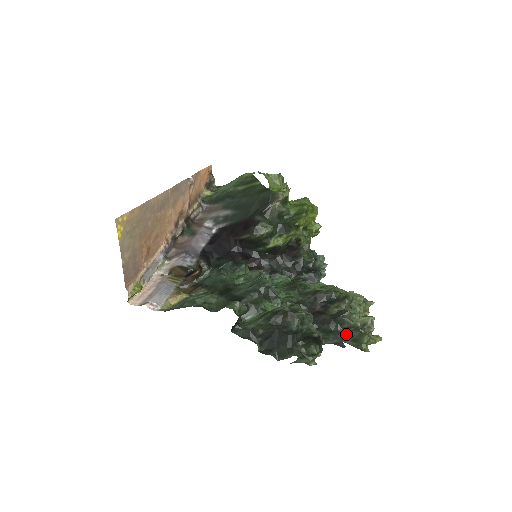
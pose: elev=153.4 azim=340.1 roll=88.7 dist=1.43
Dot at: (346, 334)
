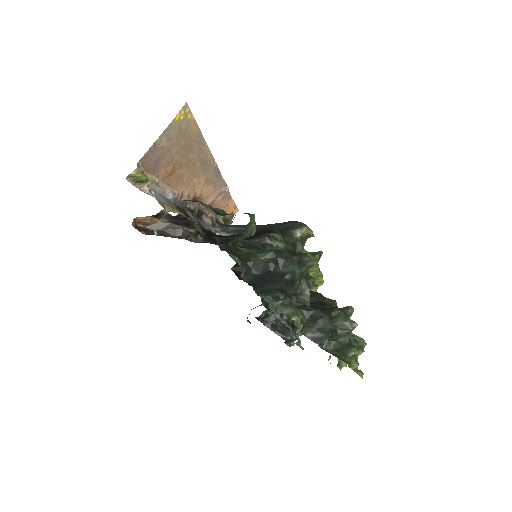
Dot at: (334, 333)
